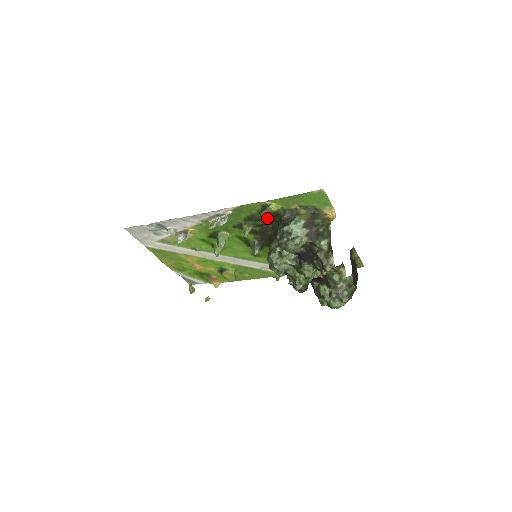
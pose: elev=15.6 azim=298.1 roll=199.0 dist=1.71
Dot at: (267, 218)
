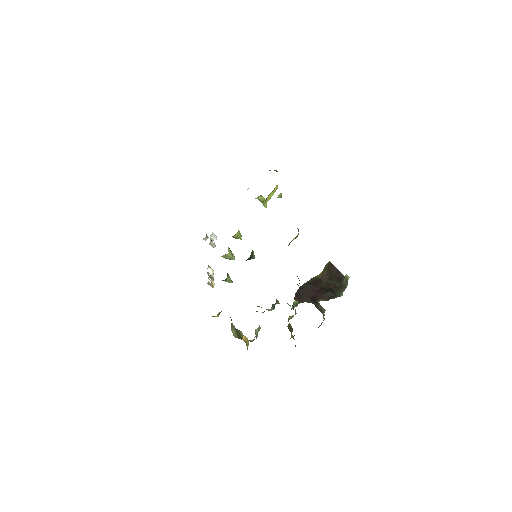
Dot at: occluded
